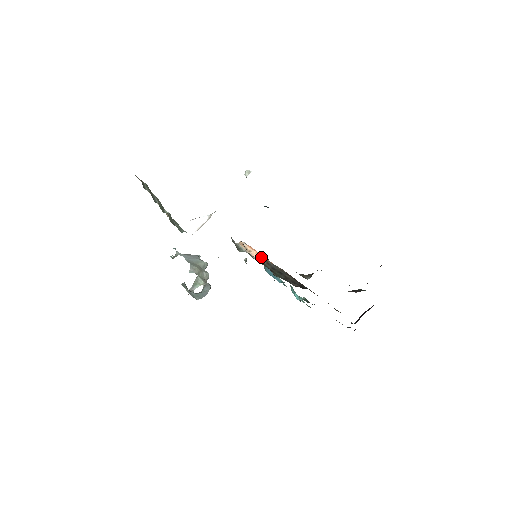
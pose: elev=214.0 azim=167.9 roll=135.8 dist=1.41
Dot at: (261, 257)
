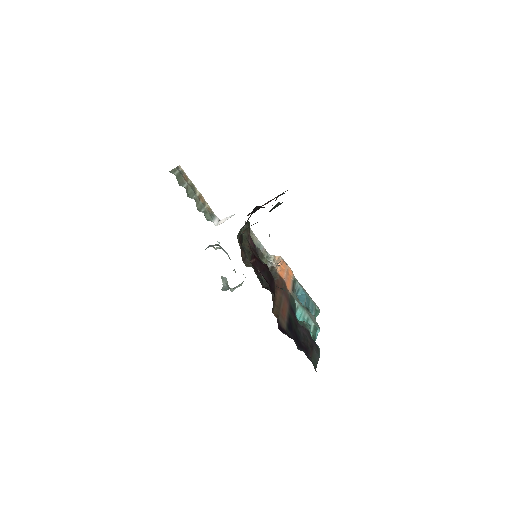
Dot at: (277, 268)
